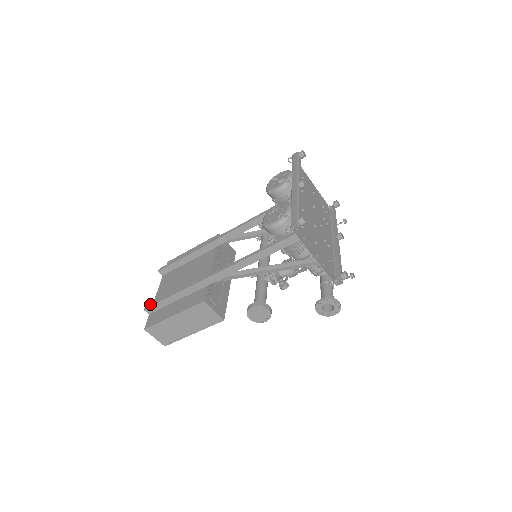
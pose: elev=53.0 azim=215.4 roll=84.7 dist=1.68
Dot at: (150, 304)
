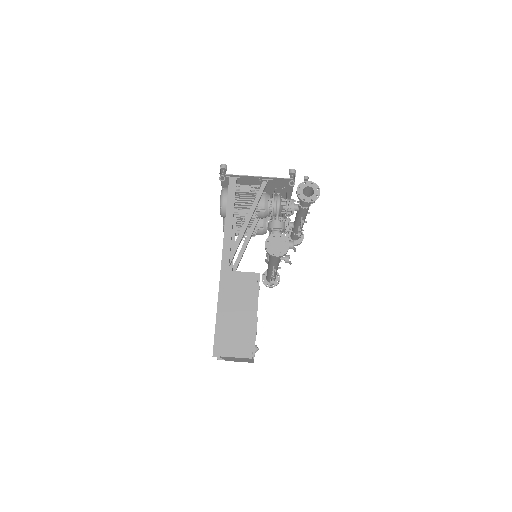
Dot at: (213, 348)
